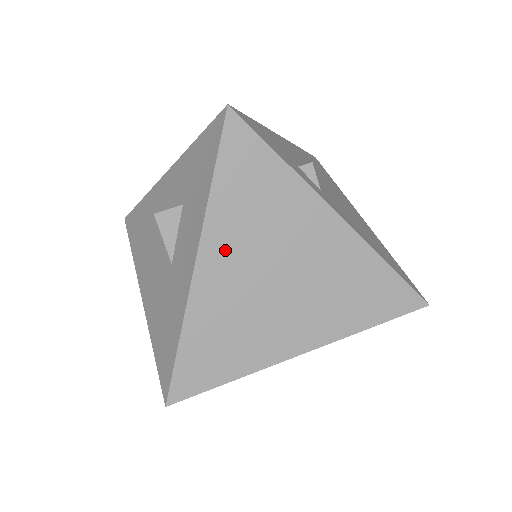
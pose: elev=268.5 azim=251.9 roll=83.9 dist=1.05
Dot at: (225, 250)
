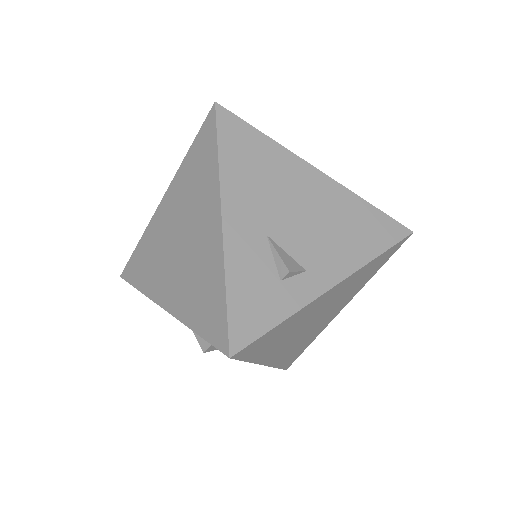
Dot at: (277, 351)
